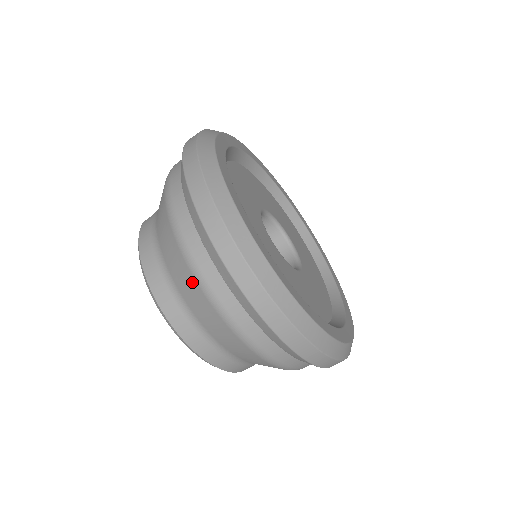
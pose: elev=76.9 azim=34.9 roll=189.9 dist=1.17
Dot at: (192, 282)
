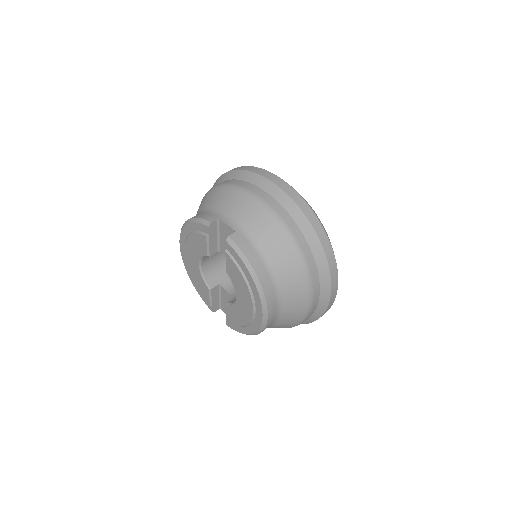
Dot at: (303, 291)
